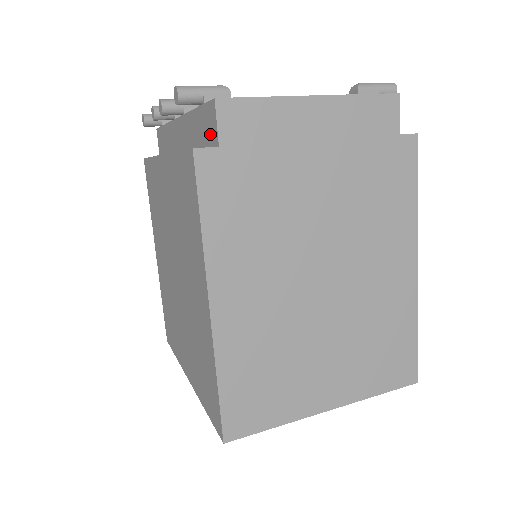
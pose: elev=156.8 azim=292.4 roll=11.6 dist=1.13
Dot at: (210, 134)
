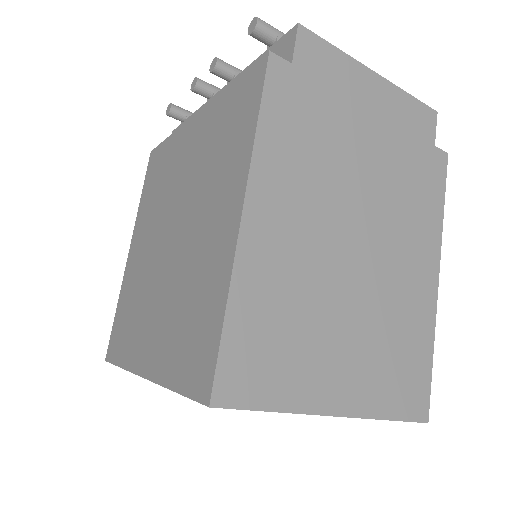
Dot at: occluded
